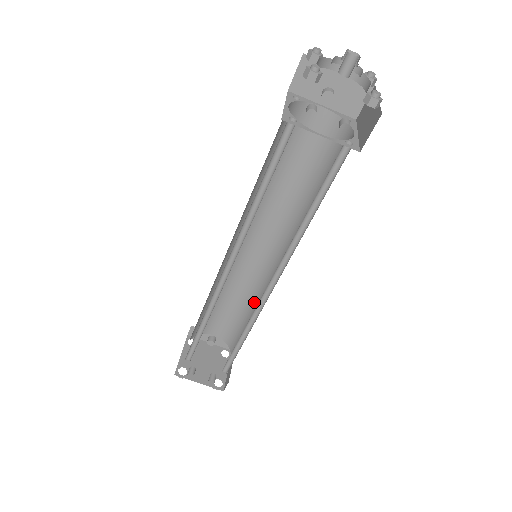
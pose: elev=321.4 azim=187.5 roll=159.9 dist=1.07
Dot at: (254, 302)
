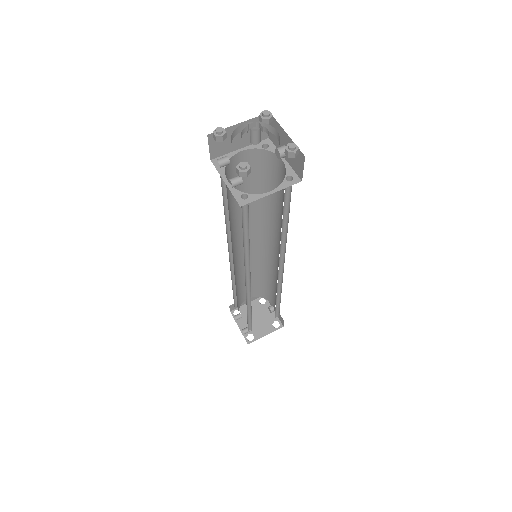
Dot at: occluded
